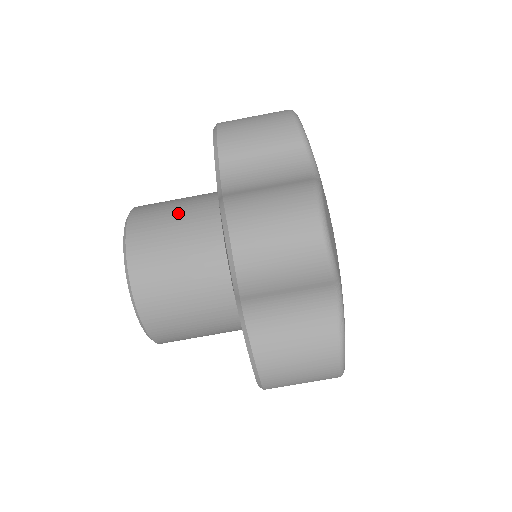
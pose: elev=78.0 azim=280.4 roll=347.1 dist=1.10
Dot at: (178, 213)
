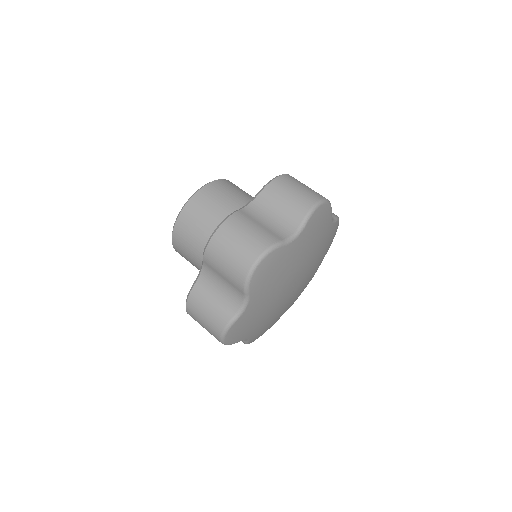
Dot at: occluded
